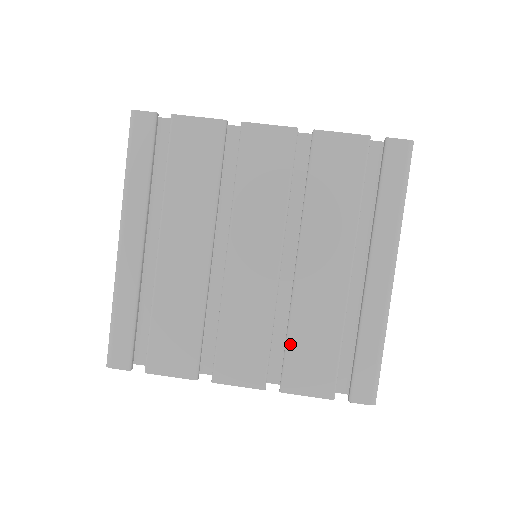
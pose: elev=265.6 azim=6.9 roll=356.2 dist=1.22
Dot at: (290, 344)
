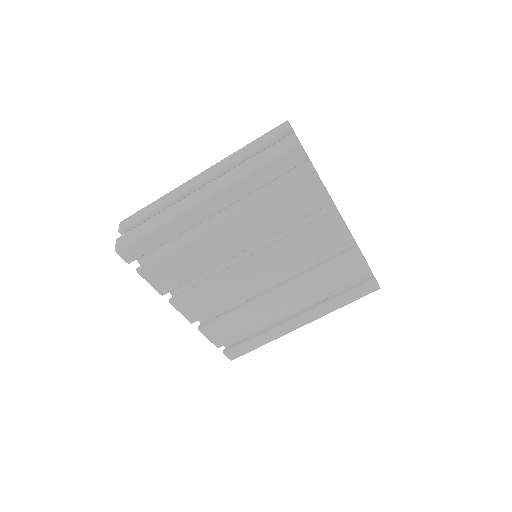
Dot at: (228, 317)
